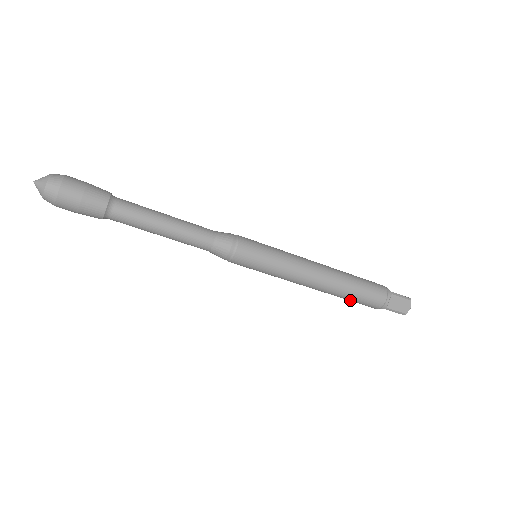
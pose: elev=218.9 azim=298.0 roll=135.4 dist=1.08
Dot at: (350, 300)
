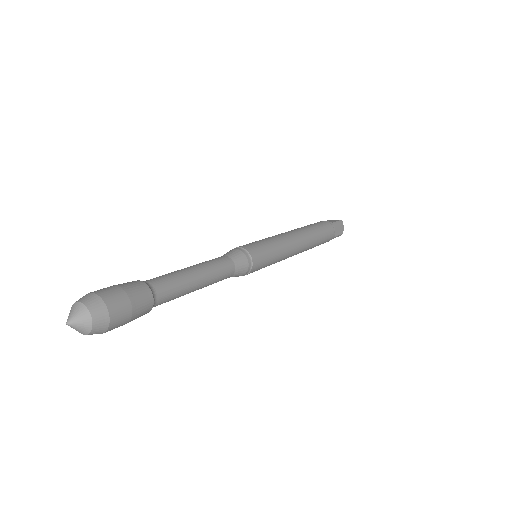
Dot at: occluded
